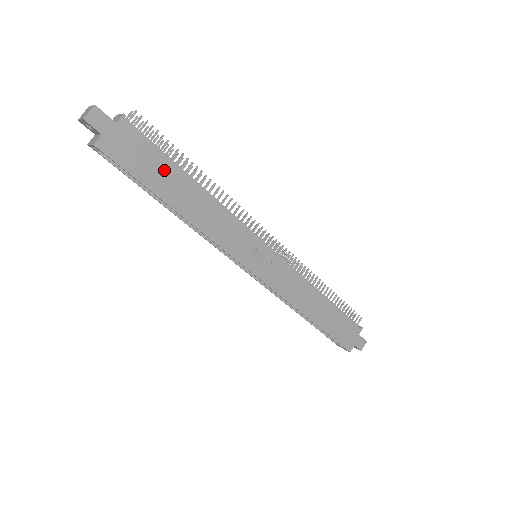
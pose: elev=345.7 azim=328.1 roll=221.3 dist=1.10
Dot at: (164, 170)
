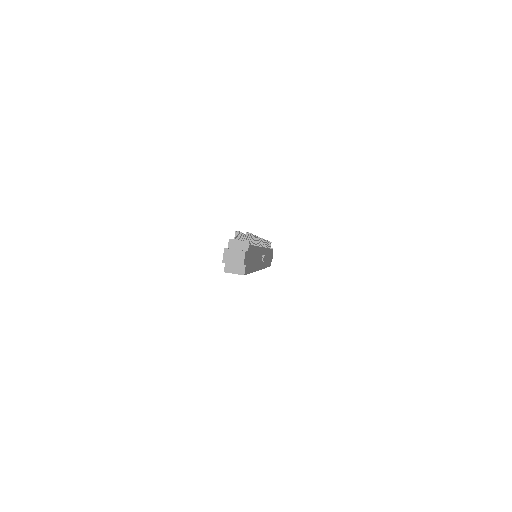
Dot at: (253, 255)
